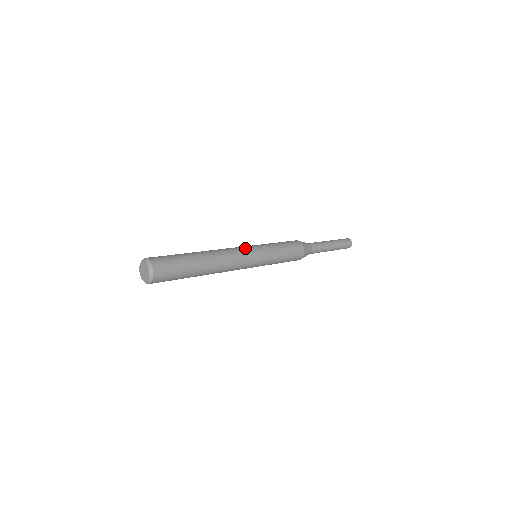
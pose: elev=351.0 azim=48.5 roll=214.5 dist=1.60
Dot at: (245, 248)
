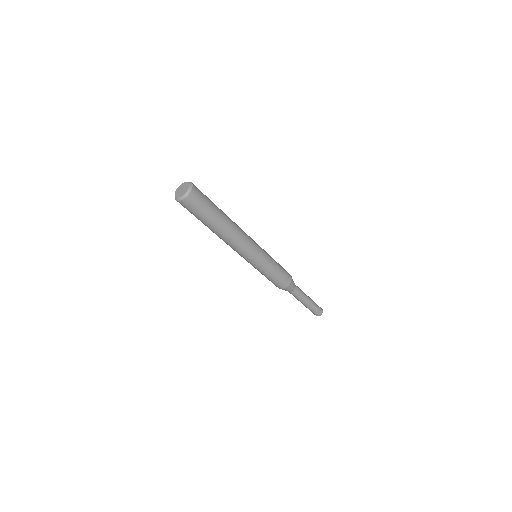
Dot at: (254, 241)
